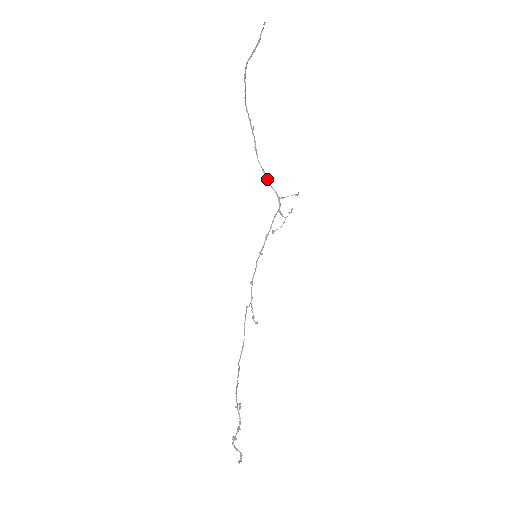
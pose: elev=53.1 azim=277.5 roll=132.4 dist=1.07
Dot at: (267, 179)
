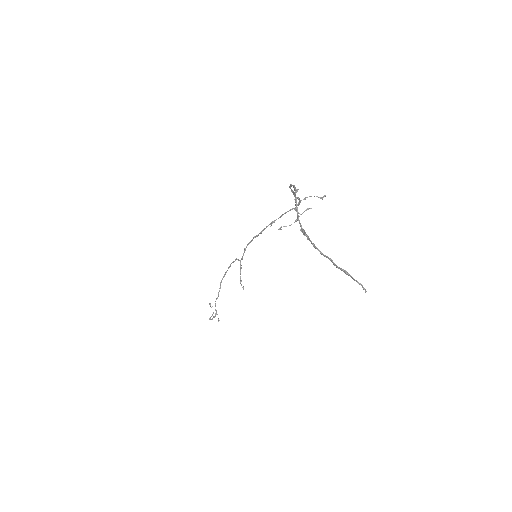
Dot at: (293, 194)
